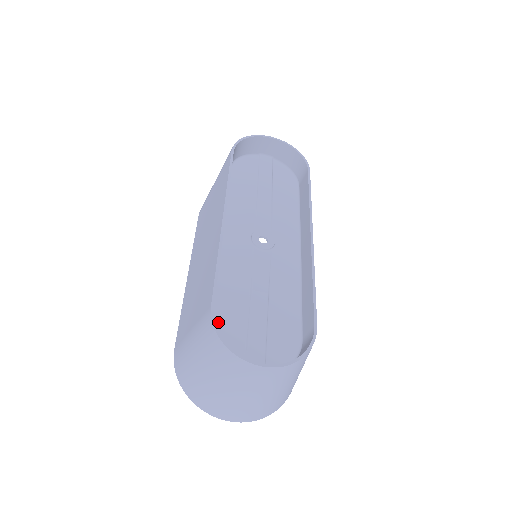
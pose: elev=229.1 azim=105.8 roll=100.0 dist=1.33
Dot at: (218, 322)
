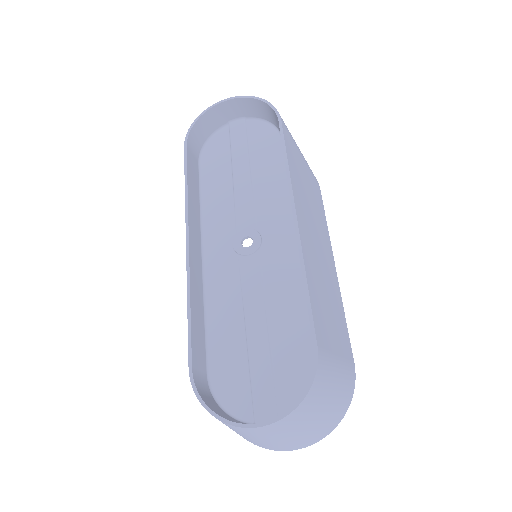
Dot at: (216, 370)
